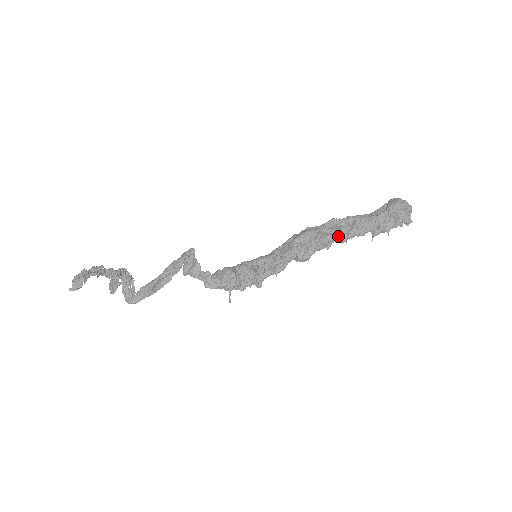
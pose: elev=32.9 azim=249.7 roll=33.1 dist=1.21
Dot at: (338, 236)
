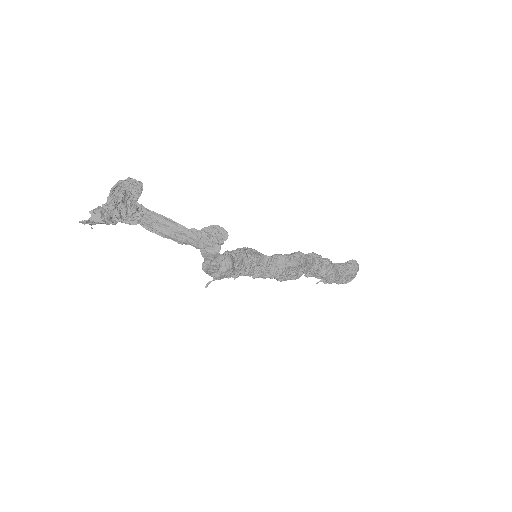
Dot at: (310, 273)
